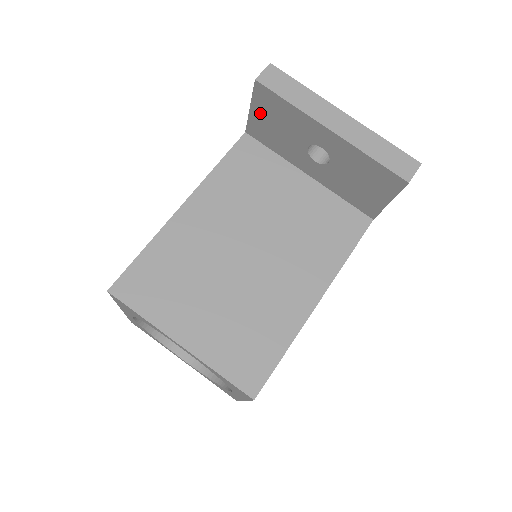
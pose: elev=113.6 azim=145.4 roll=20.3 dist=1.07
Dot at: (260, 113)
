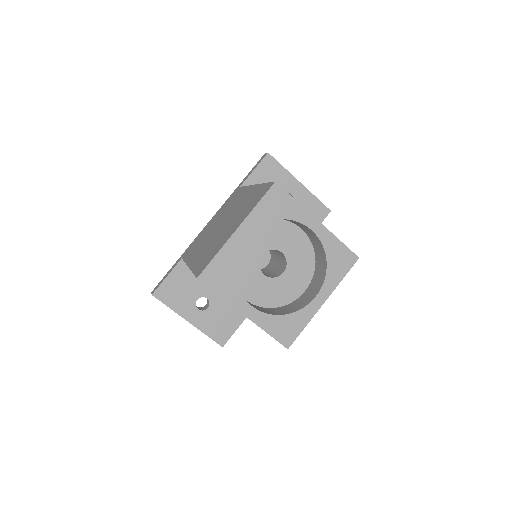
Dot at: (260, 173)
